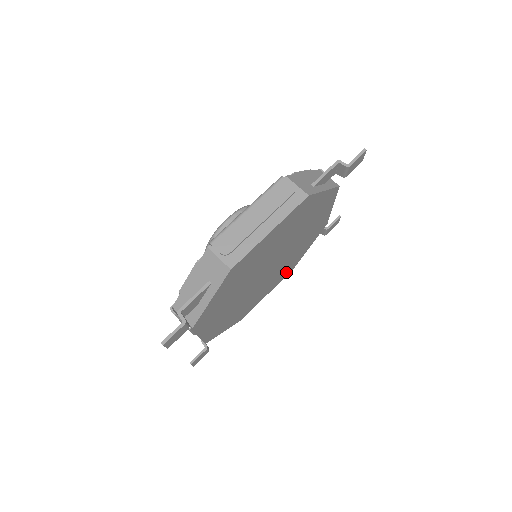
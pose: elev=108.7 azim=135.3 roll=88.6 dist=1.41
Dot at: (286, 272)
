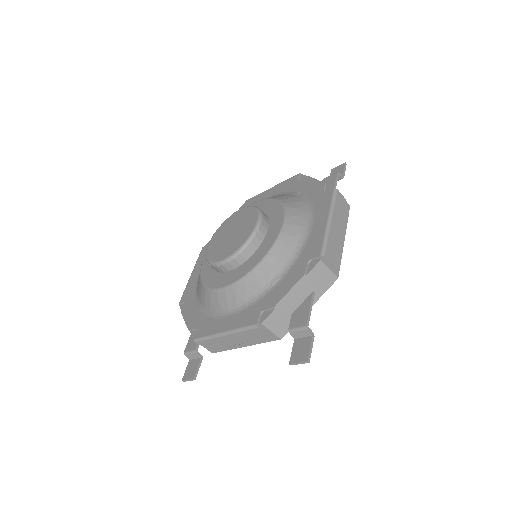
Dot at: occluded
